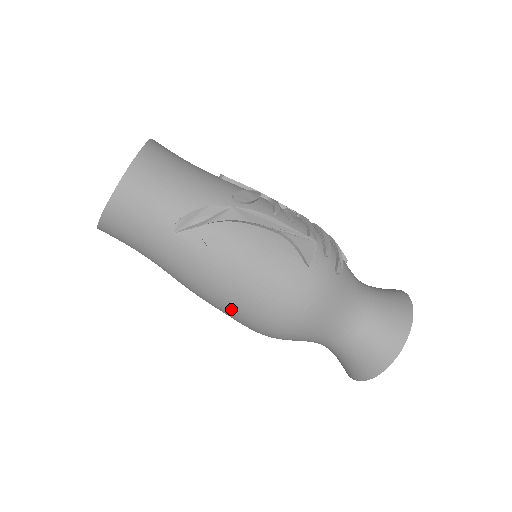
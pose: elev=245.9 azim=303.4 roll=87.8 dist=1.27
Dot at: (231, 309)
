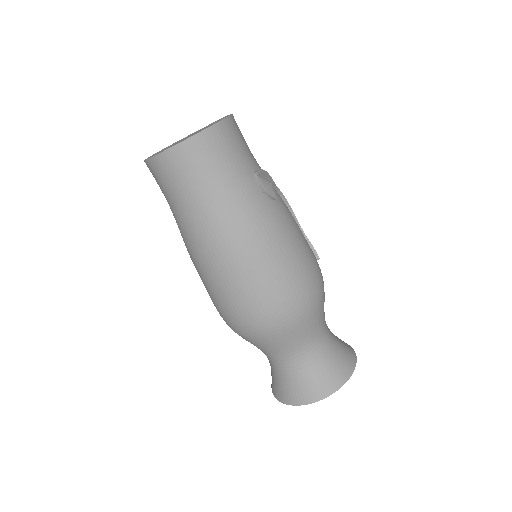
Dot at: (270, 270)
